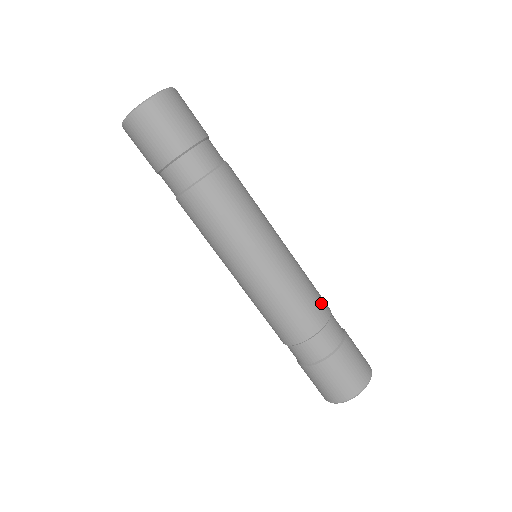
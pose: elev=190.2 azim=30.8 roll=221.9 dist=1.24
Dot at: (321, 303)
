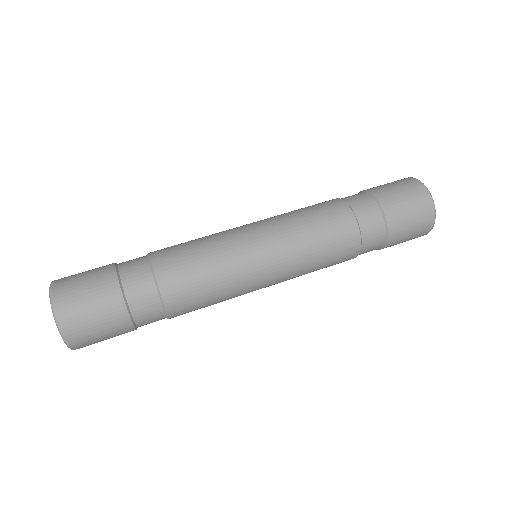
Dot at: (340, 228)
